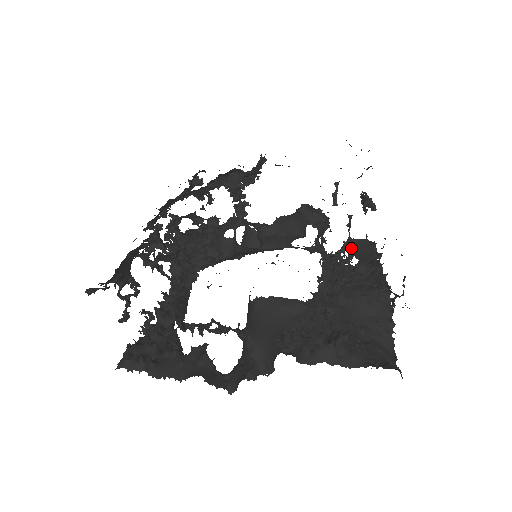
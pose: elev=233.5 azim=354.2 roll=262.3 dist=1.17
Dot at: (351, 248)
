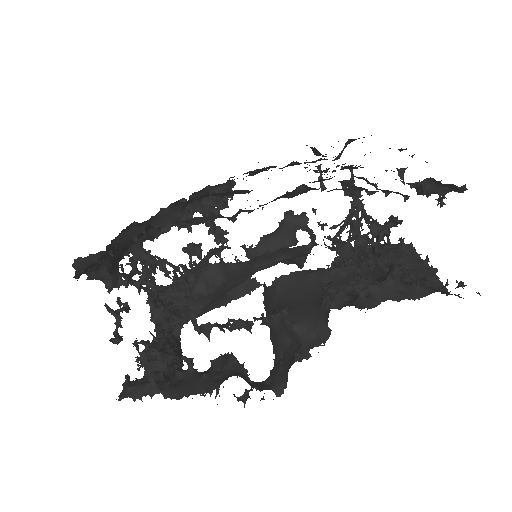
Dot at: occluded
